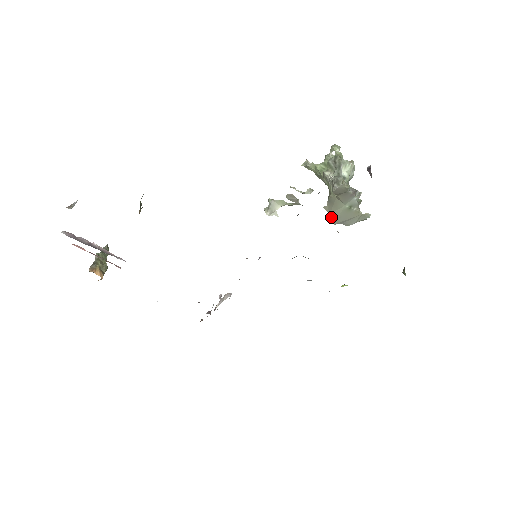
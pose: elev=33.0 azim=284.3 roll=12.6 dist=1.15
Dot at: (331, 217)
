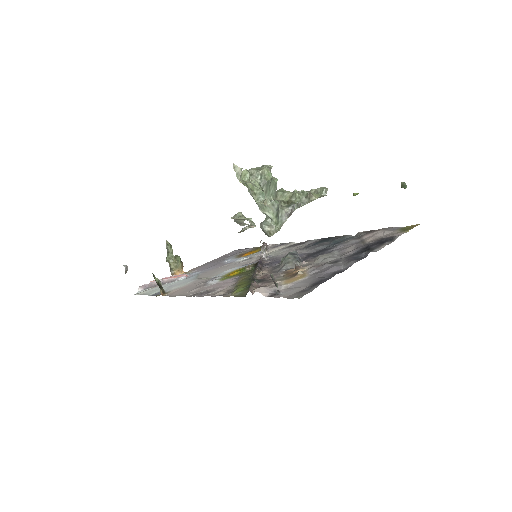
Dot at: occluded
